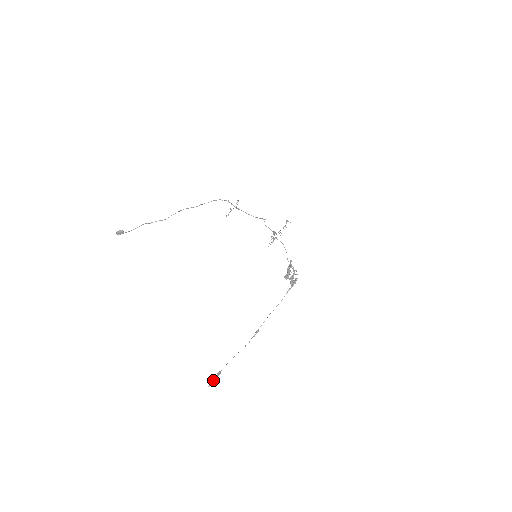
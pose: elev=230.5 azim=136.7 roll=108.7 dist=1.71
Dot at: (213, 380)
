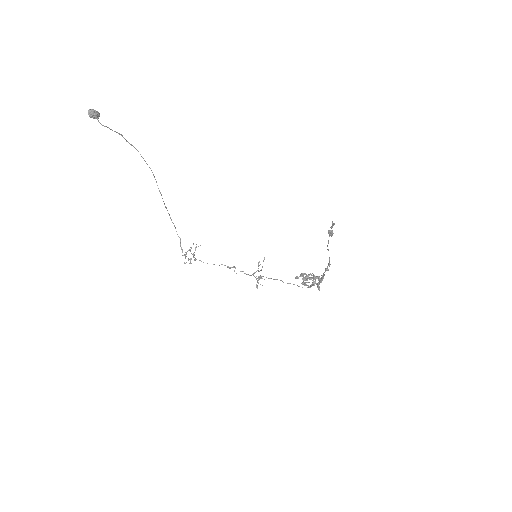
Dot at: (331, 226)
